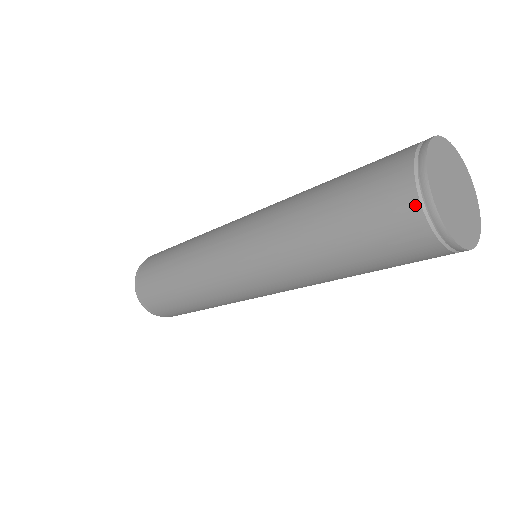
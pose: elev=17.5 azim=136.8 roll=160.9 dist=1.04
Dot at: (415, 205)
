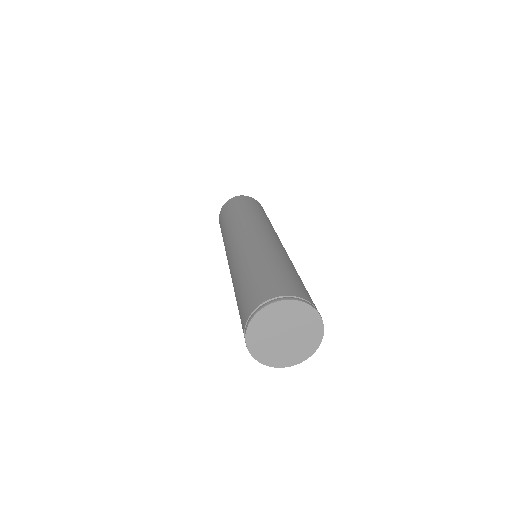
Dot at: occluded
